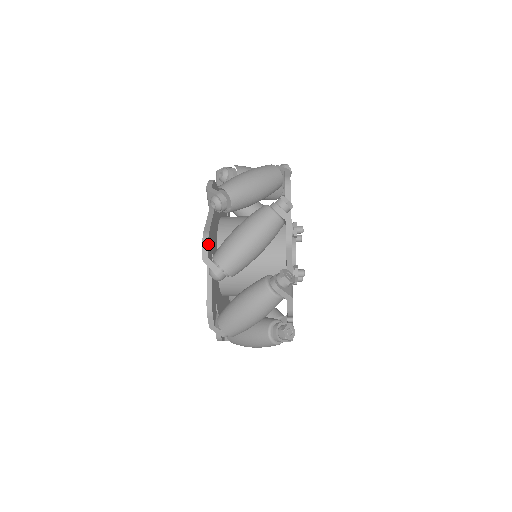
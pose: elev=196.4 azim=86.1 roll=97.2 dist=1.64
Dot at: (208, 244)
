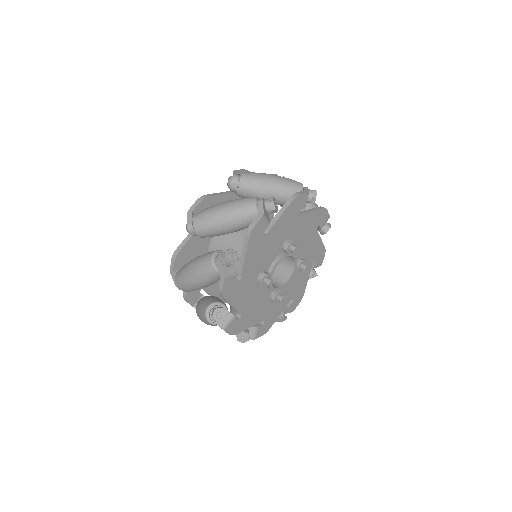
Dot at: (189, 302)
